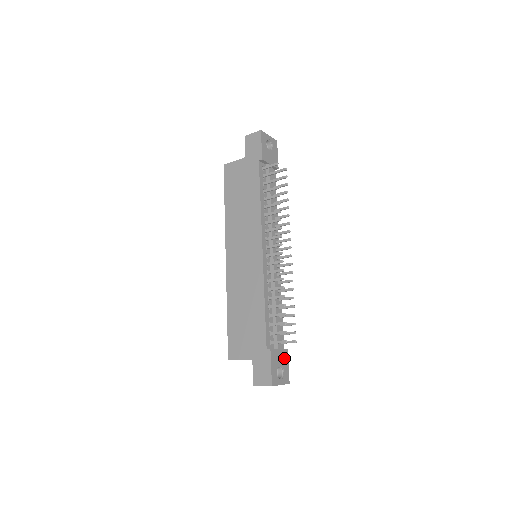
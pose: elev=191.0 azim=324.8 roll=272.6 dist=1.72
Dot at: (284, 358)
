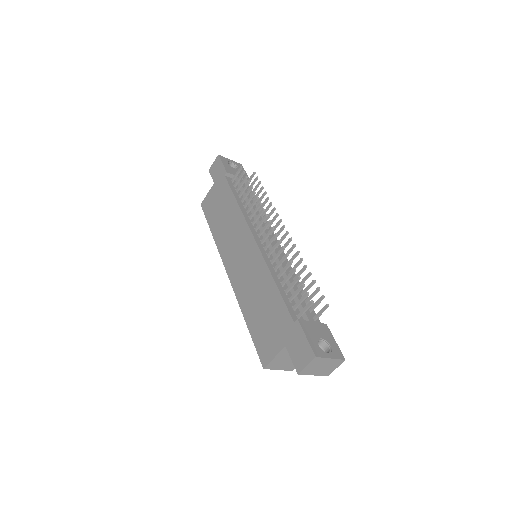
Dot at: (324, 332)
